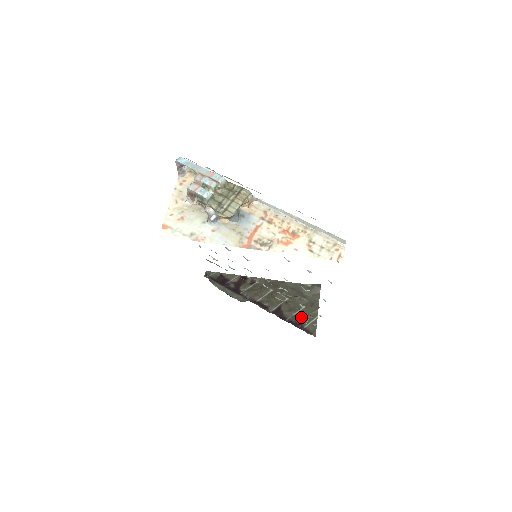
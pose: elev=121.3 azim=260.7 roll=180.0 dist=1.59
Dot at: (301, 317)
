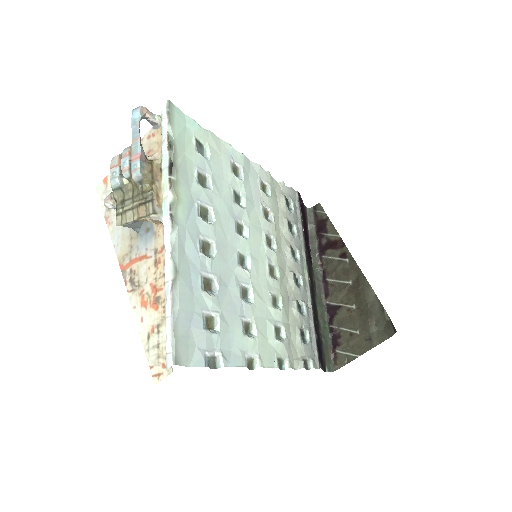
Dot at: (345, 338)
